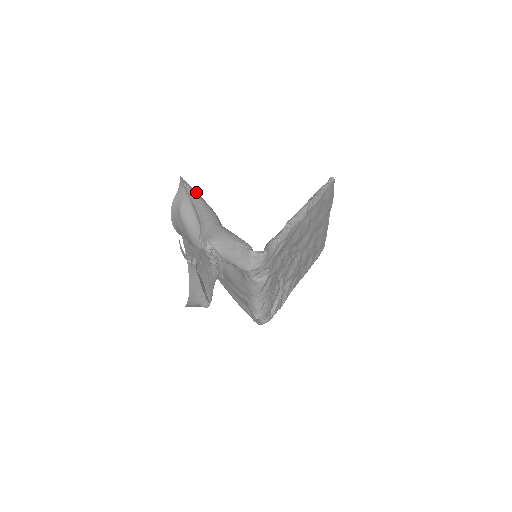
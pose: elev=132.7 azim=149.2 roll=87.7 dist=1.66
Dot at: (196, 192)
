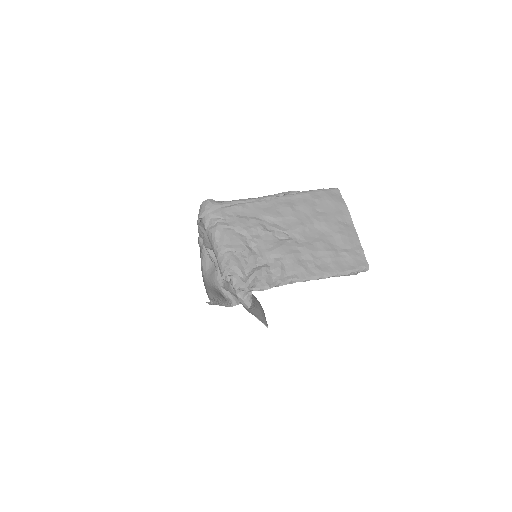
Dot at: occluded
